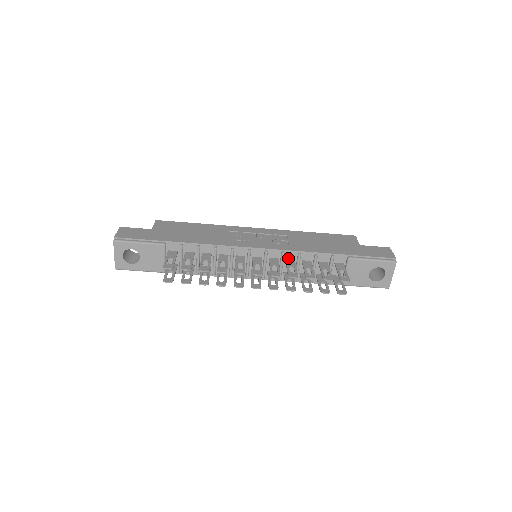
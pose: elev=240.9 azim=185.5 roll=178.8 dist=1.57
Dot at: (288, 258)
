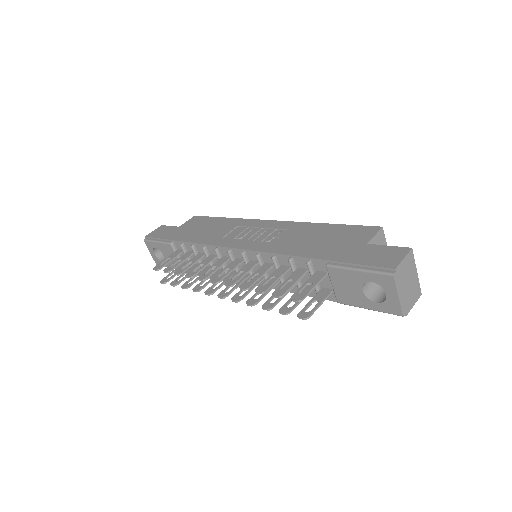
Dot at: (267, 261)
